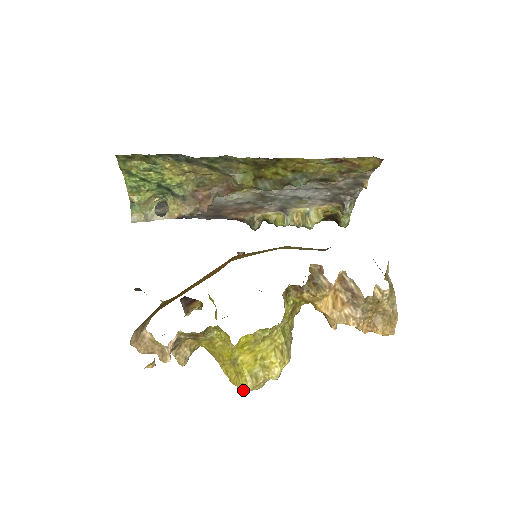
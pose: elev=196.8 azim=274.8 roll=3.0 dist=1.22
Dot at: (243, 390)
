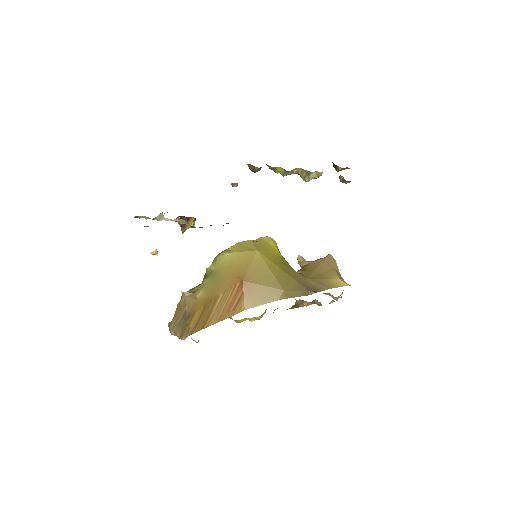
Dot at: occluded
